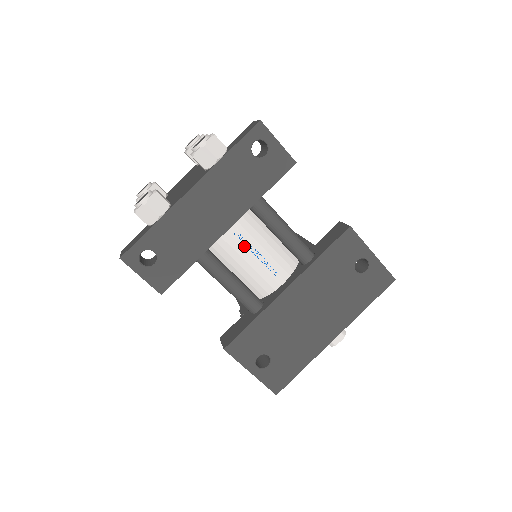
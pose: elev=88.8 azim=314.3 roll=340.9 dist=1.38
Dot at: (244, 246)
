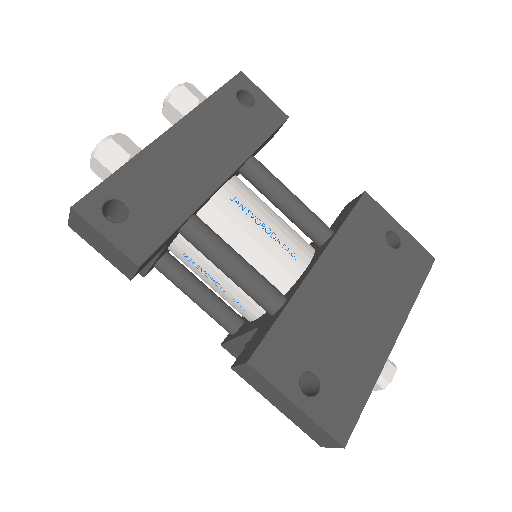
Dot at: (245, 216)
